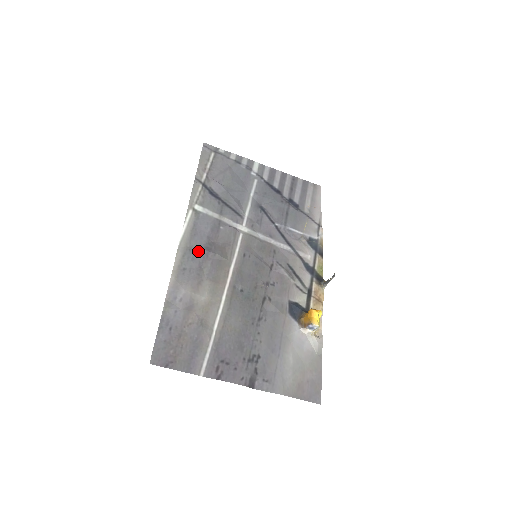
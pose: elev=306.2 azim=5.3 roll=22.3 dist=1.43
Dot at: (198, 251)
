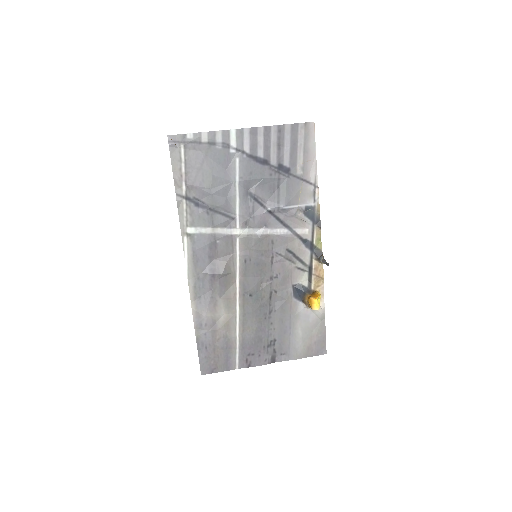
Dot at: (205, 276)
